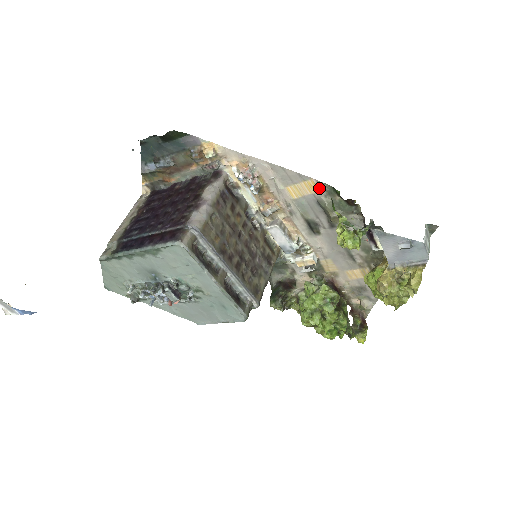
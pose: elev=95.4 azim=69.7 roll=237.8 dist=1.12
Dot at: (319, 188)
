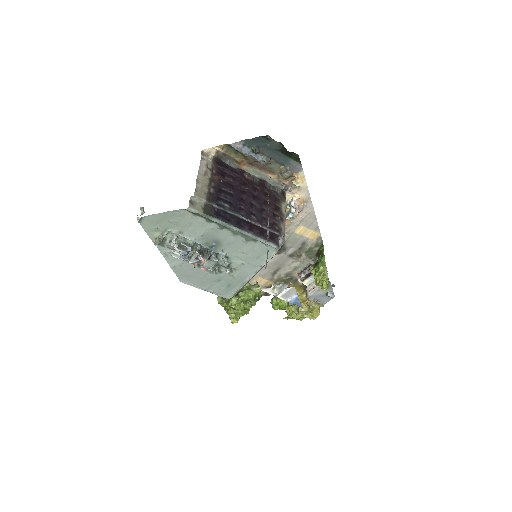
Dot at: (316, 239)
